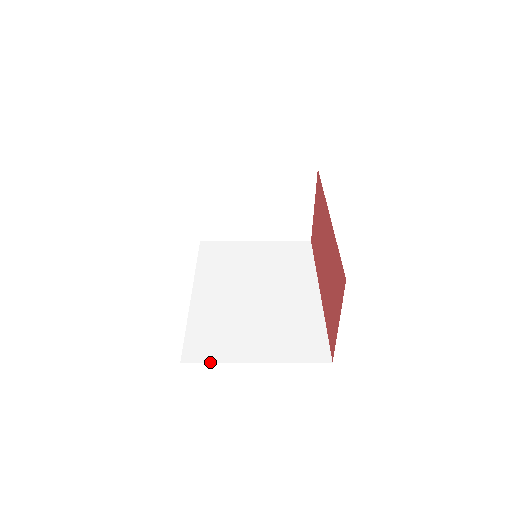
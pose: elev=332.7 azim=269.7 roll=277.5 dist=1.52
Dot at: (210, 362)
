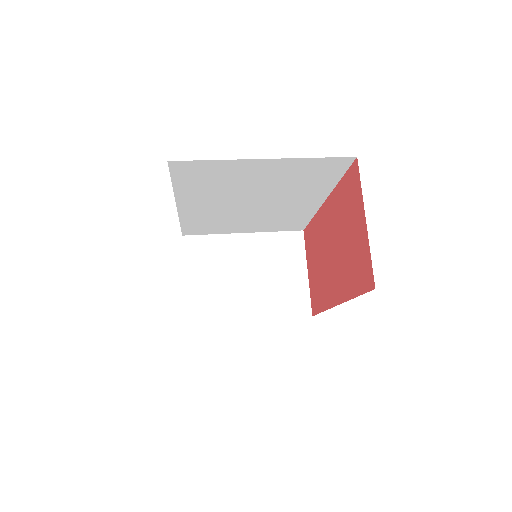
Dot at: occluded
